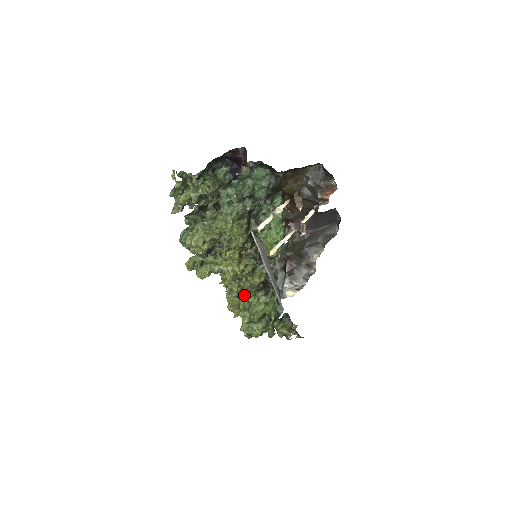
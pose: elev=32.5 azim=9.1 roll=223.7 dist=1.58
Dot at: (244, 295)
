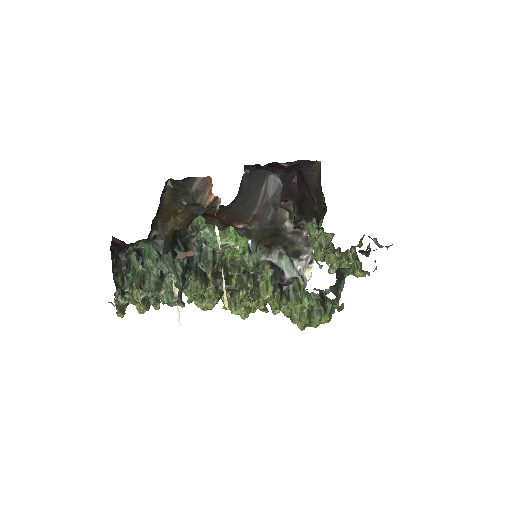
Dot at: (280, 304)
